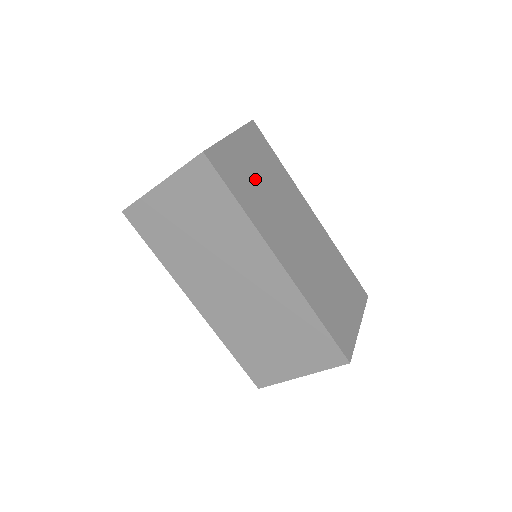
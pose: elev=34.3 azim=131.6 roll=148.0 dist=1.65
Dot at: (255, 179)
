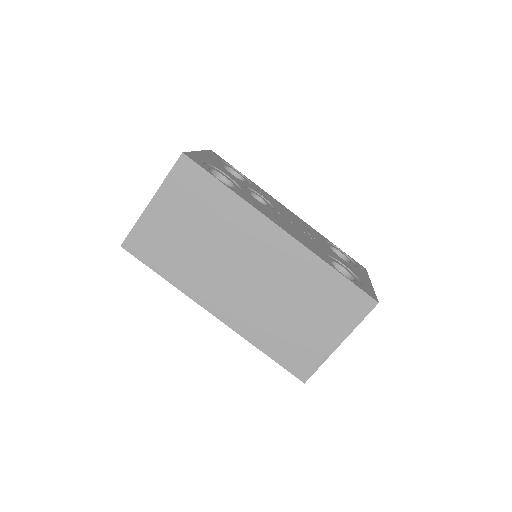
Dot at: (183, 238)
